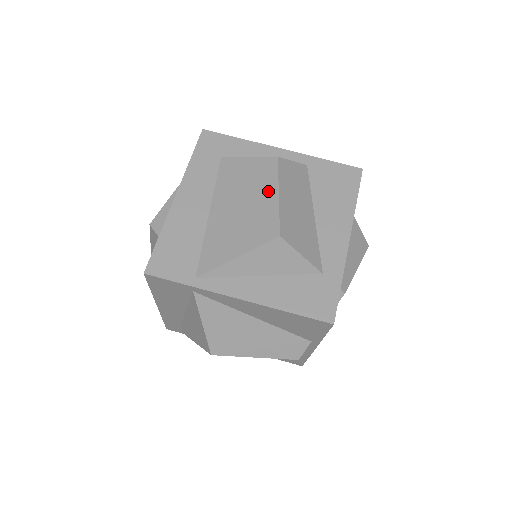
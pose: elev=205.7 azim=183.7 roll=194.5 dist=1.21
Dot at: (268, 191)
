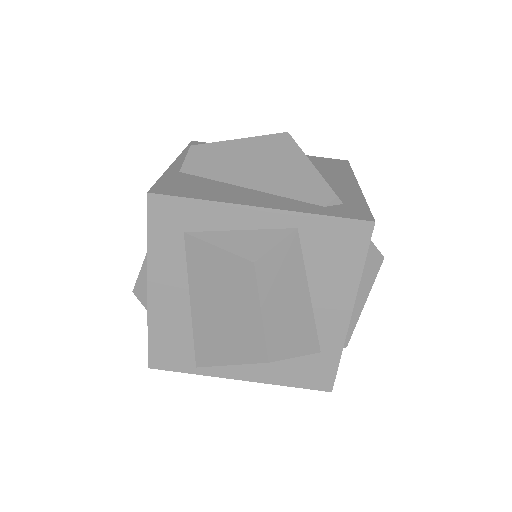
Dot at: (249, 307)
